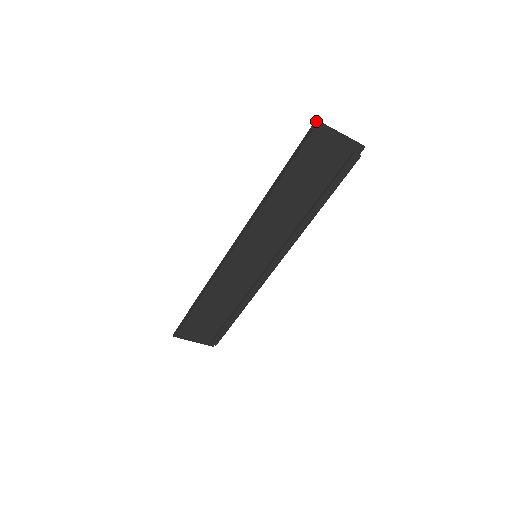
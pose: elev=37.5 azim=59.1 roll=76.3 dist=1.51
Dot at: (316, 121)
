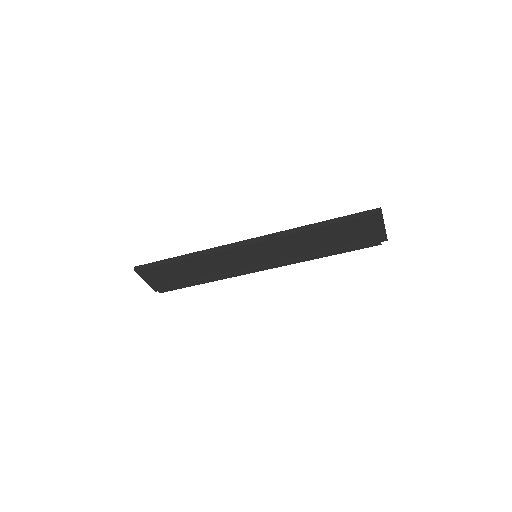
Dot at: (381, 209)
